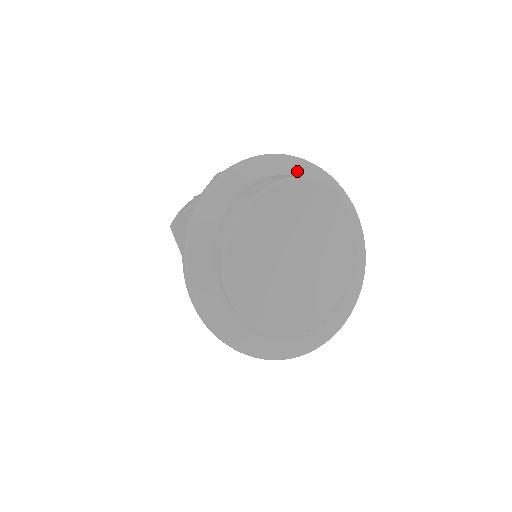
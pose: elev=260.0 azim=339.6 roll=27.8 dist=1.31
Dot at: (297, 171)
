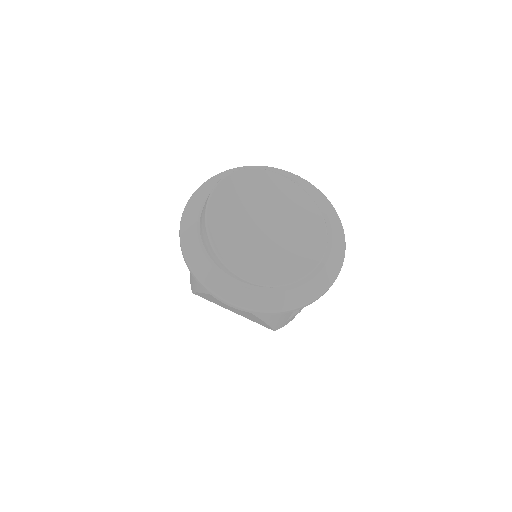
Dot at: occluded
